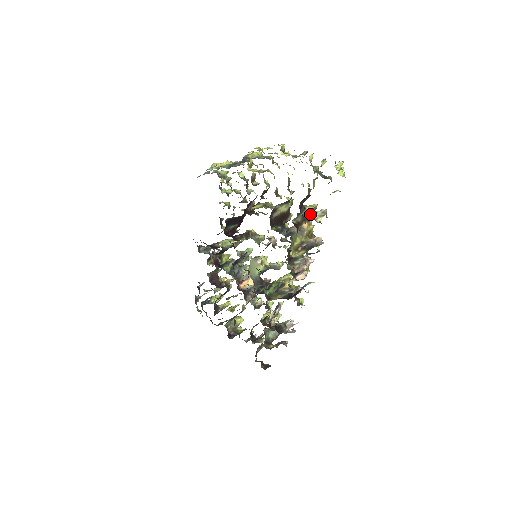
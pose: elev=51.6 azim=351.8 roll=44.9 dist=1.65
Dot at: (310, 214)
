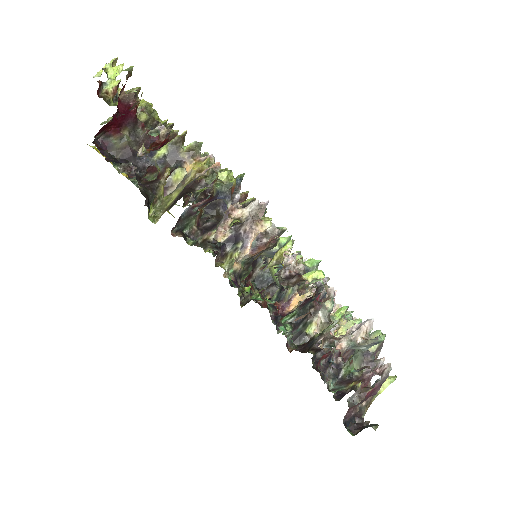
Dot at: (174, 151)
